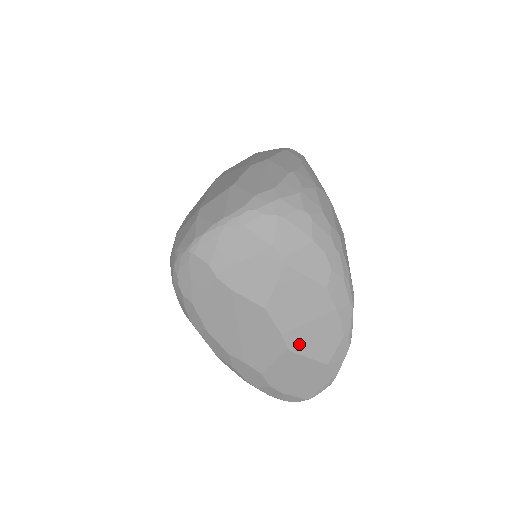
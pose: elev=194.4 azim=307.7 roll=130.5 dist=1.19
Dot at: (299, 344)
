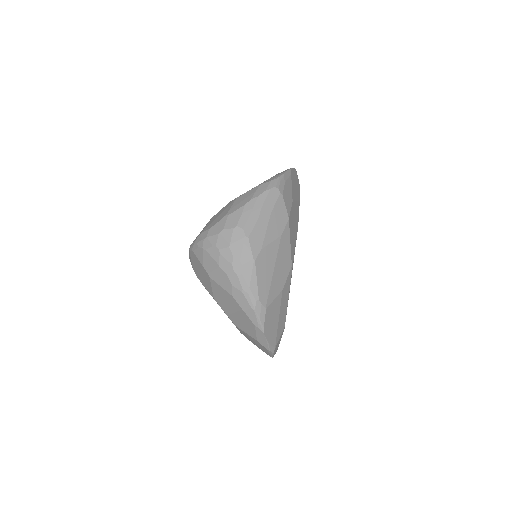
Dot at: (237, 323)
